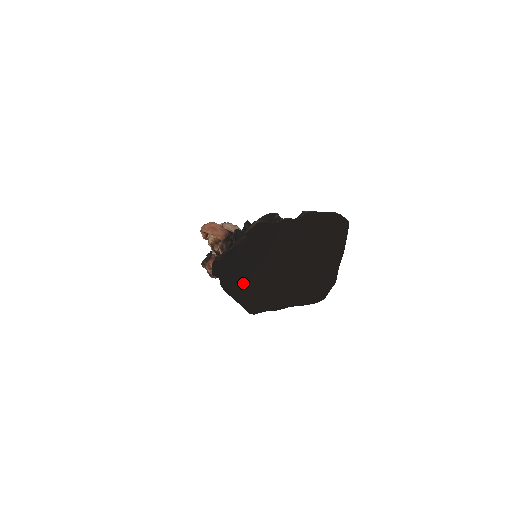
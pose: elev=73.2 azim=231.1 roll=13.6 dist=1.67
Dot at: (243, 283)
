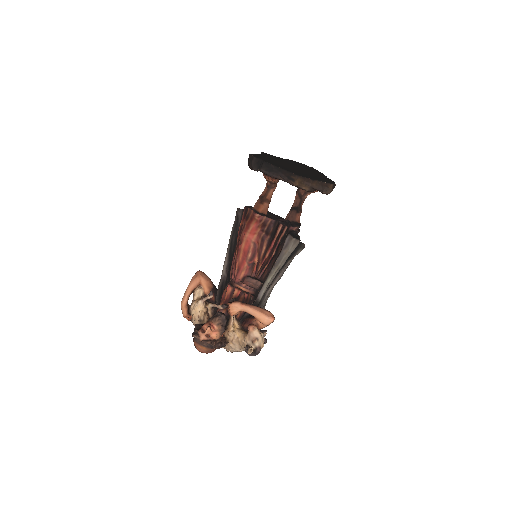
Dot at: (278, 165)
